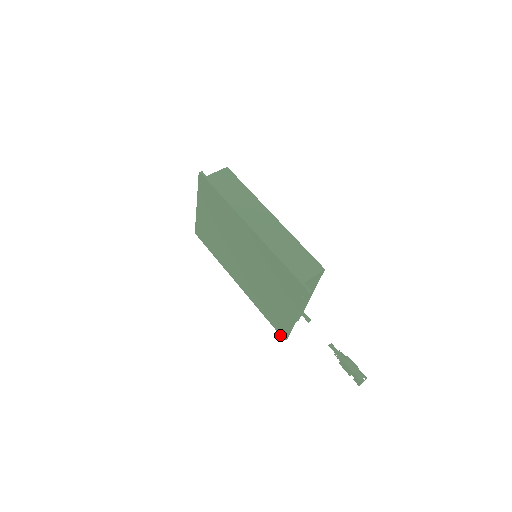
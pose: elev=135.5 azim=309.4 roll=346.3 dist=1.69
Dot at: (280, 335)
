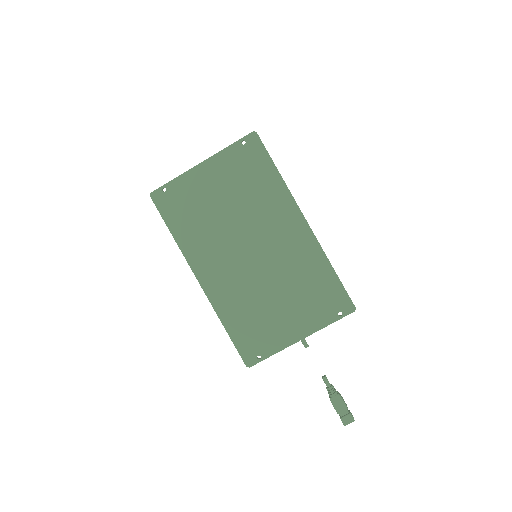
Dot at: (243, 360)
